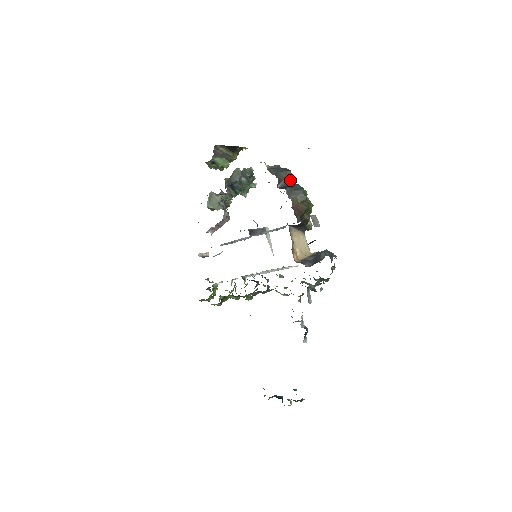
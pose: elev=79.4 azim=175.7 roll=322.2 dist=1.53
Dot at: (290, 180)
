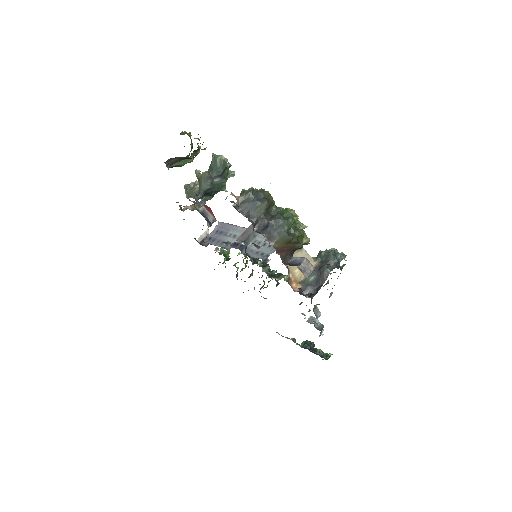
Dot at: (269, 207)
